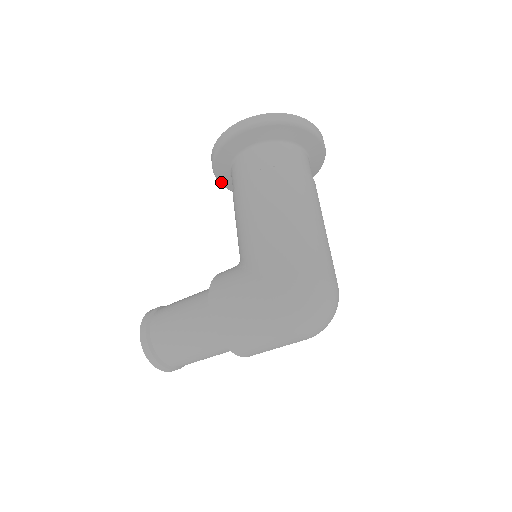
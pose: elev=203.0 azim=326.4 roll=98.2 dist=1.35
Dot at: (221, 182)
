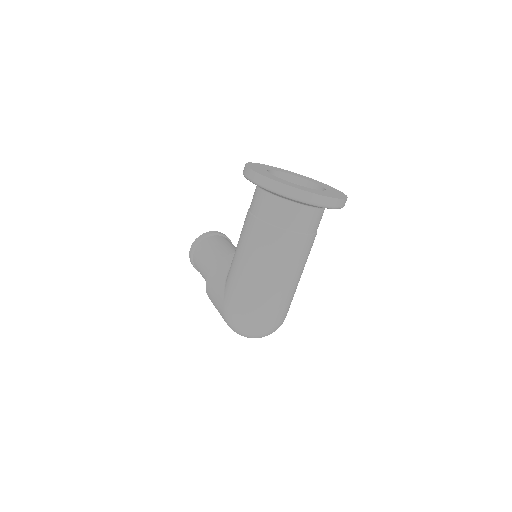
Dot at: occluded
